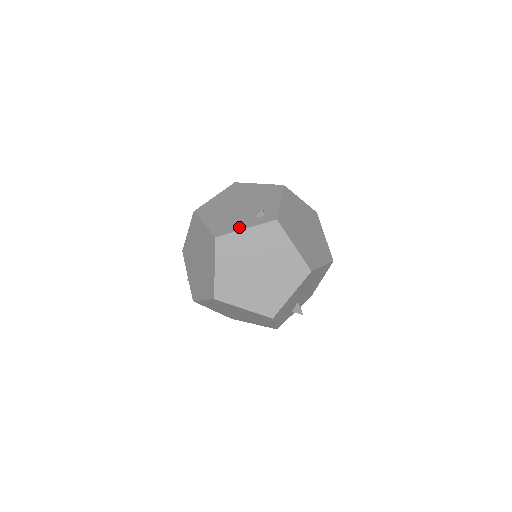
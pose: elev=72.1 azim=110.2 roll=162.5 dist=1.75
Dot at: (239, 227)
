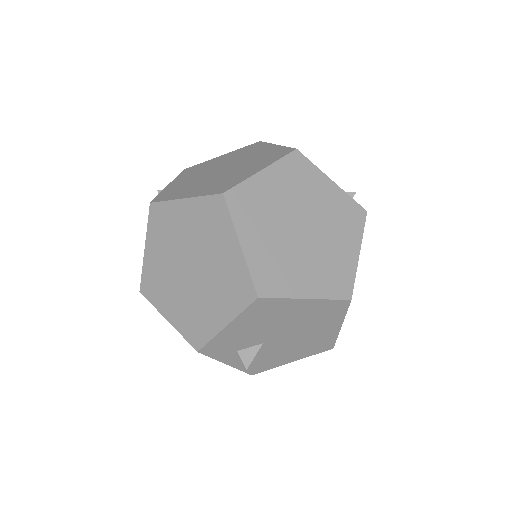
Dot at: (324, 174)
